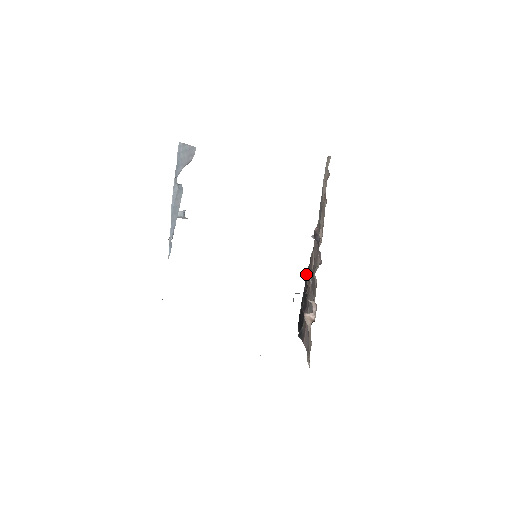
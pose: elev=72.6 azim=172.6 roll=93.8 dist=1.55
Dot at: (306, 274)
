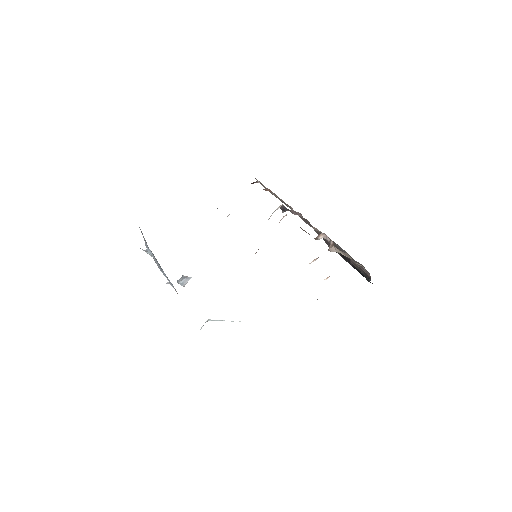
Dot at: occluded
